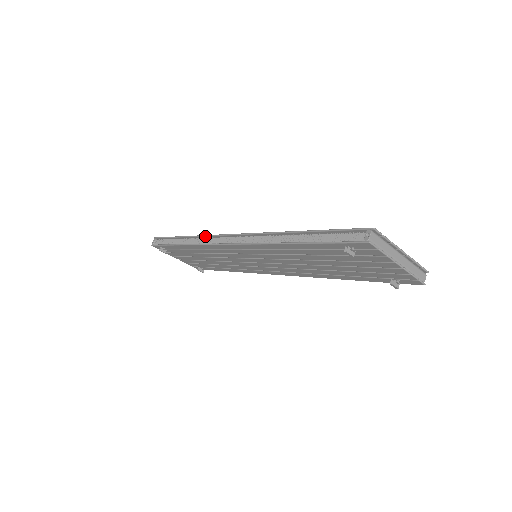
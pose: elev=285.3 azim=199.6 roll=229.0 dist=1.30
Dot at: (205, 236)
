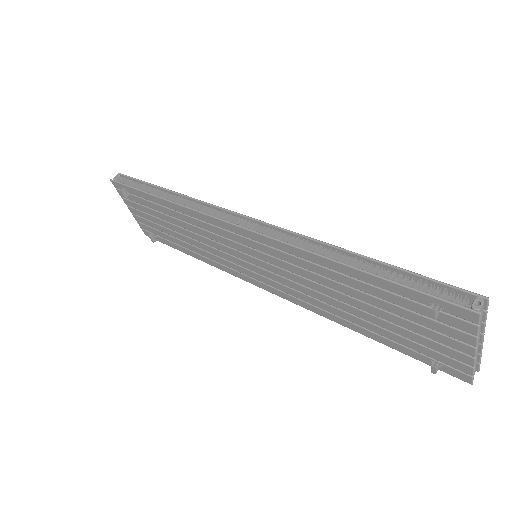
Dot at: (204, 202)
